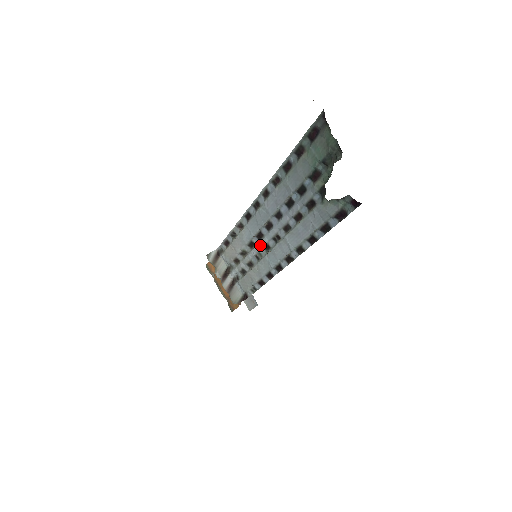
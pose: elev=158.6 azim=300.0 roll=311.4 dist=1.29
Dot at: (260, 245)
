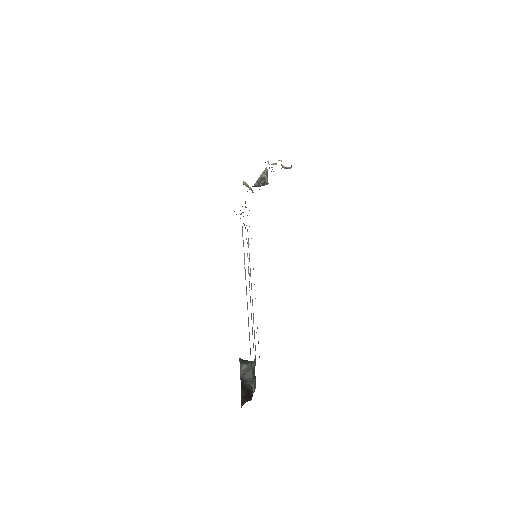
Dot at: (249, 282)
